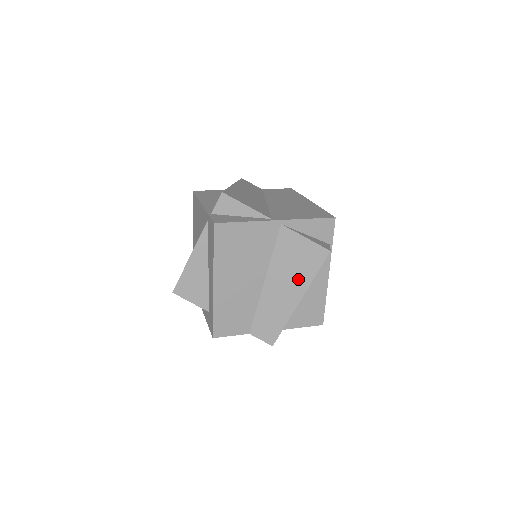
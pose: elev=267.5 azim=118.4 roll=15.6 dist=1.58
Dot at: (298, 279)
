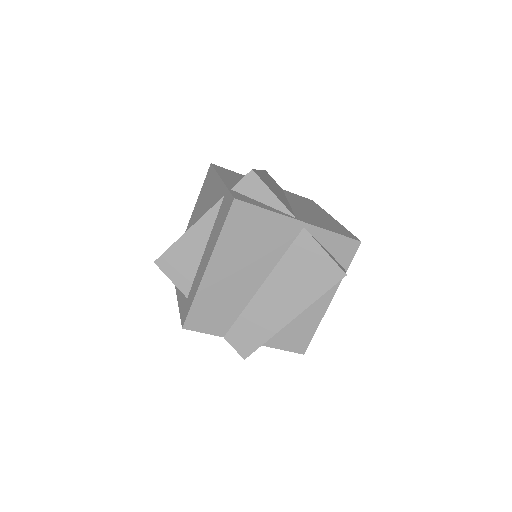
Dot at: (300, 294)
